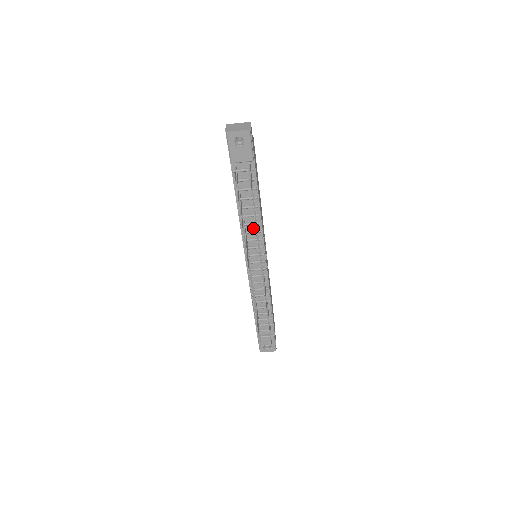
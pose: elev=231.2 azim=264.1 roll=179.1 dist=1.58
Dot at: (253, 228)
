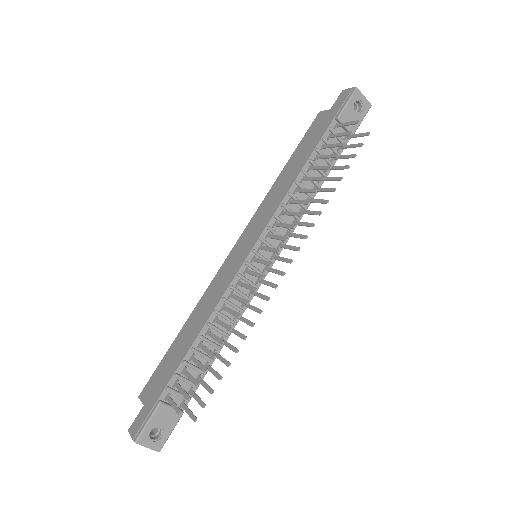
Dot at: (294, 209)
